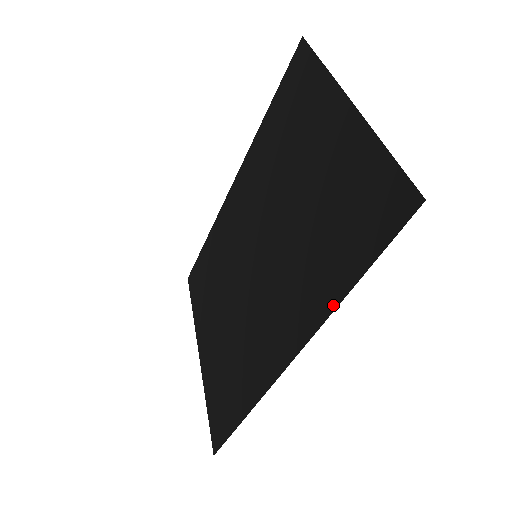
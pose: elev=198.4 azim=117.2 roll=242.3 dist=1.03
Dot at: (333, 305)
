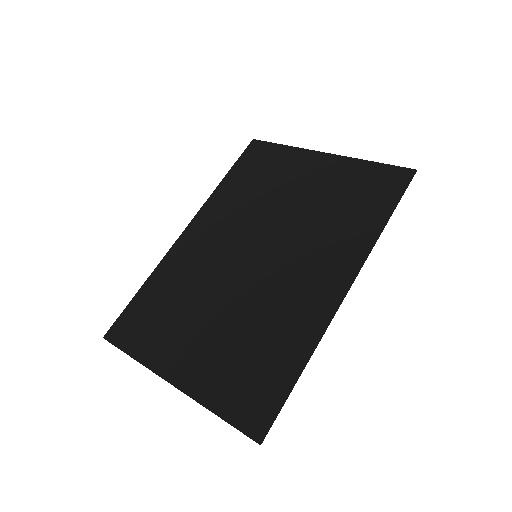
Dot at: (376, 235)
